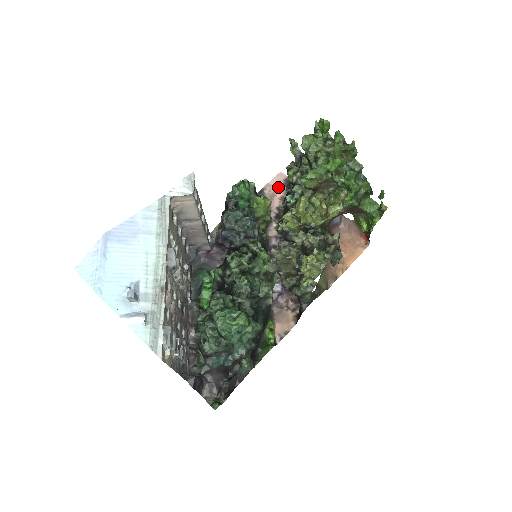
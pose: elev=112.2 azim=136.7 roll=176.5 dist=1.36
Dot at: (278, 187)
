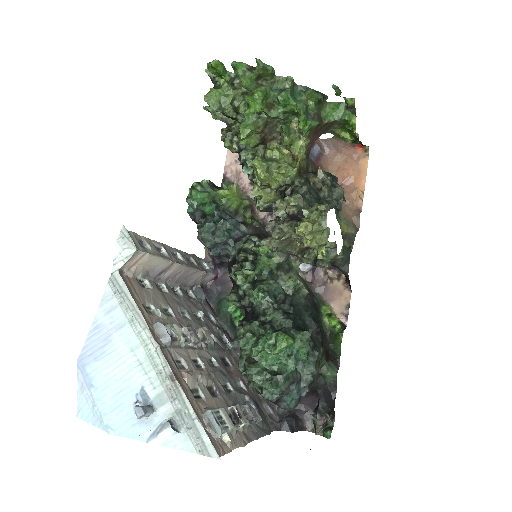
Dot at: (237, 161)
